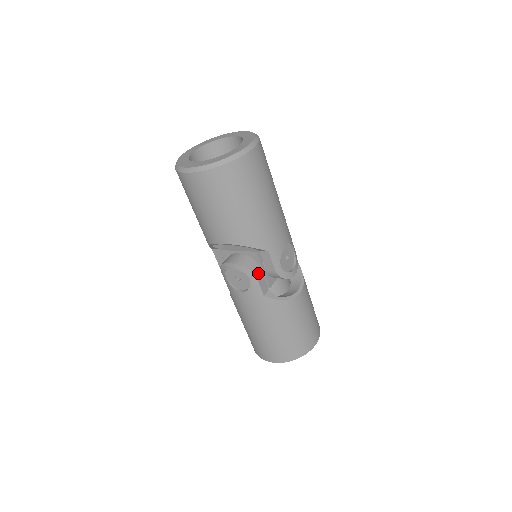
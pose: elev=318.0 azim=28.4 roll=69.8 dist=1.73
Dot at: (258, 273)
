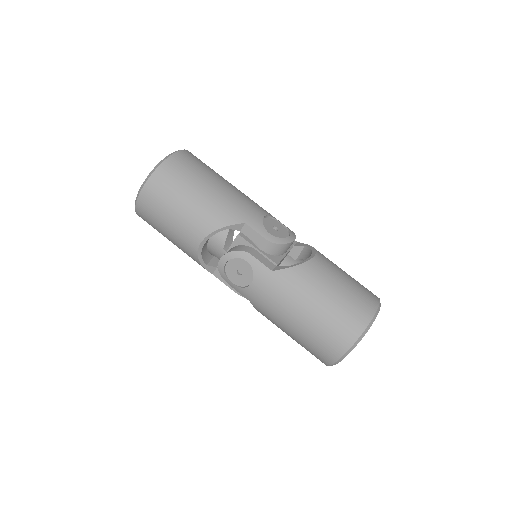
Dot at: (251, 252)
